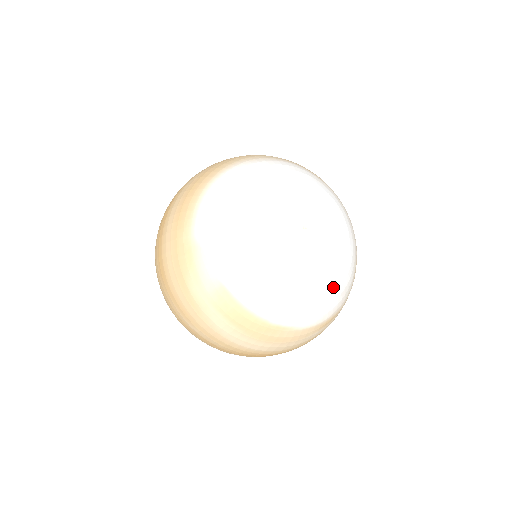
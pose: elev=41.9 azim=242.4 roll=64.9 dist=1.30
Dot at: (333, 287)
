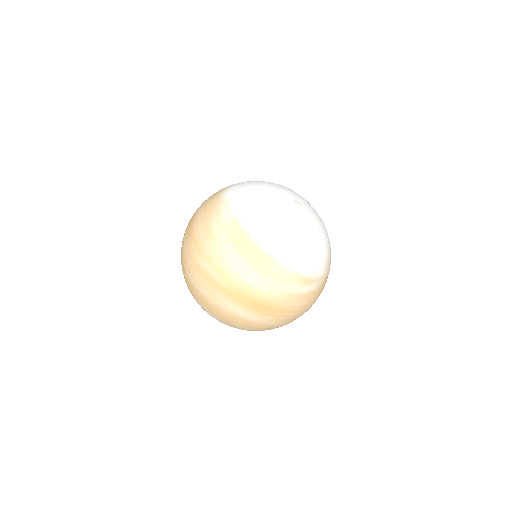
Dot at: (312, 246)
